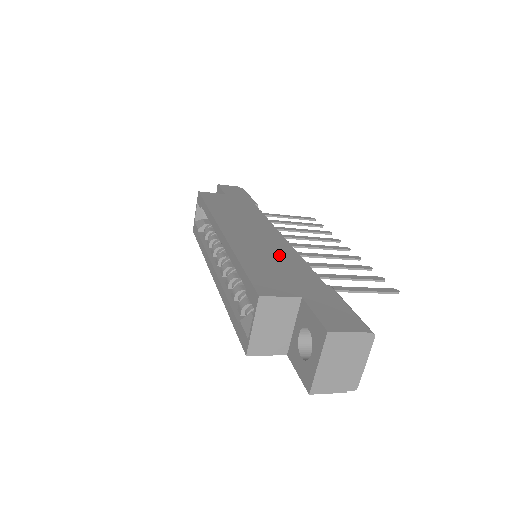
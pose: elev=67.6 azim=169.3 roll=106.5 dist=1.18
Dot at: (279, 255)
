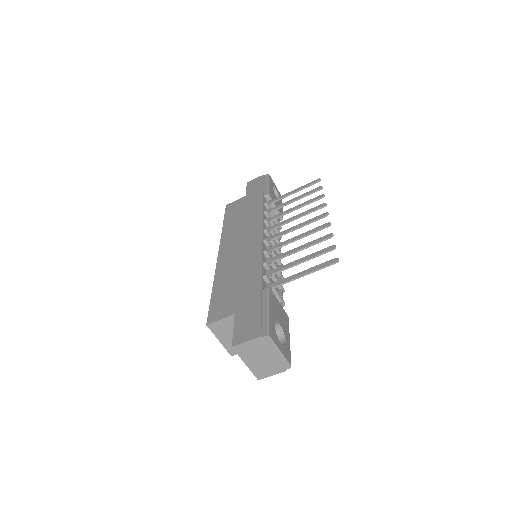
Dot at: (245, 266)
